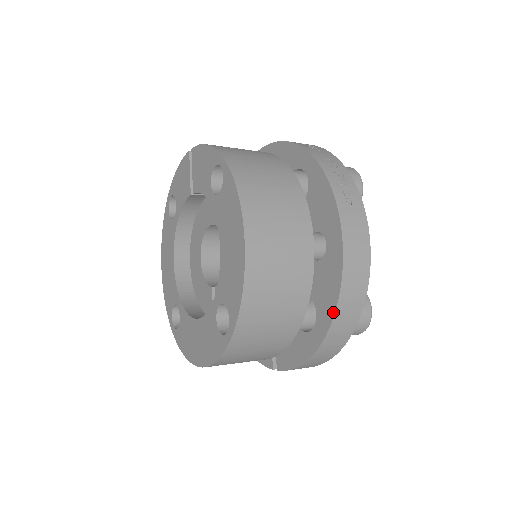
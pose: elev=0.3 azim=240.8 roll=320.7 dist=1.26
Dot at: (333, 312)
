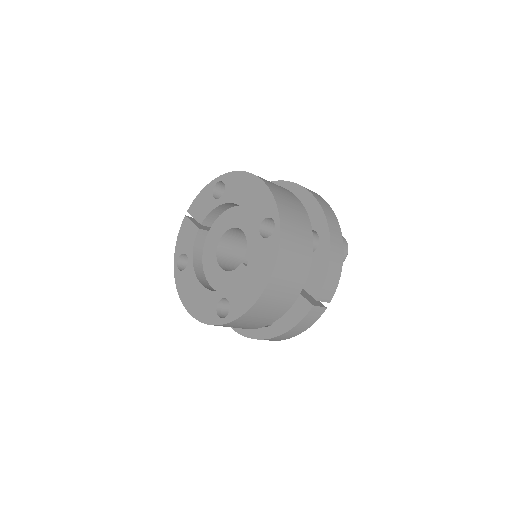
Dot at: (323, 215)
